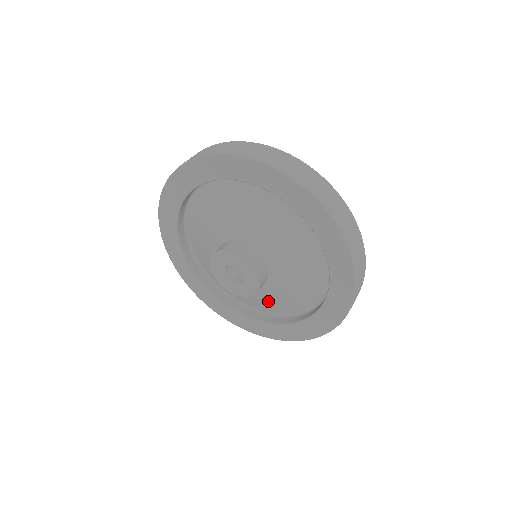
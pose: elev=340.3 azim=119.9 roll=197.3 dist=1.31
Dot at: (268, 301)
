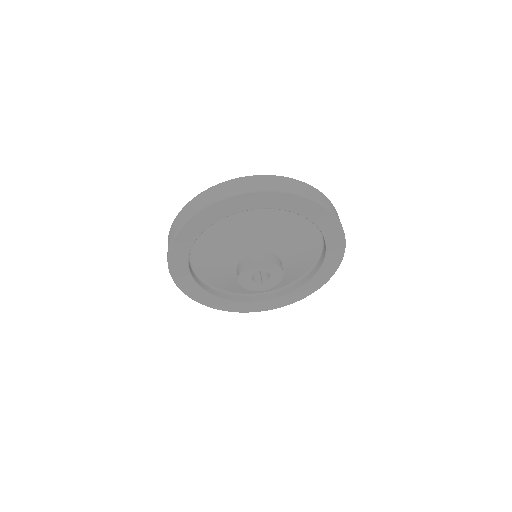
Dot at: occluded
